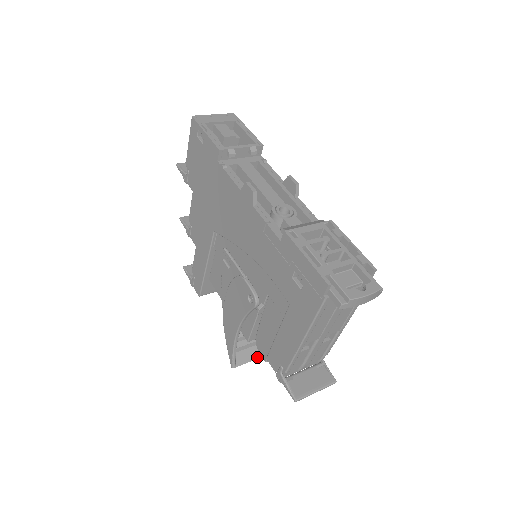
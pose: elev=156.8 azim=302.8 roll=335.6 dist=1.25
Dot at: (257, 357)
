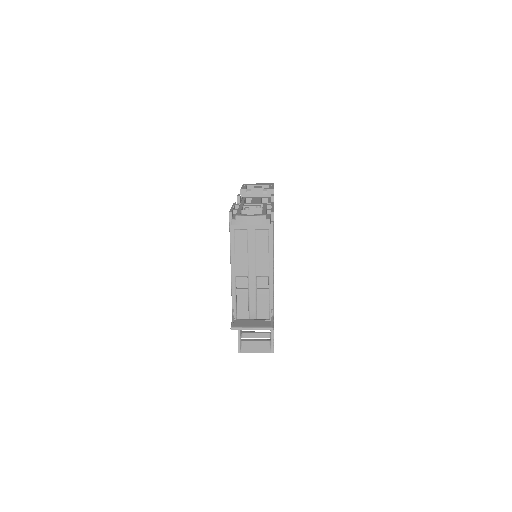
Dot at: (261, 351)
